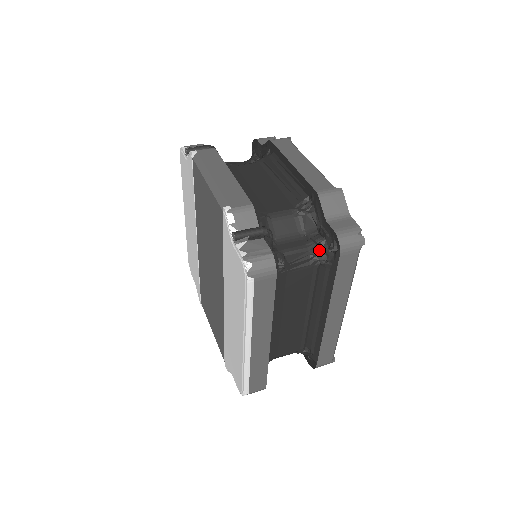
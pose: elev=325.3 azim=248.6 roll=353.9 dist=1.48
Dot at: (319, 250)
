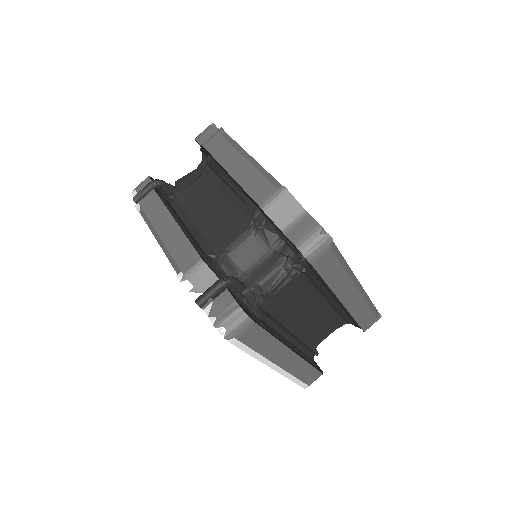
Dot at: (292, 262)
